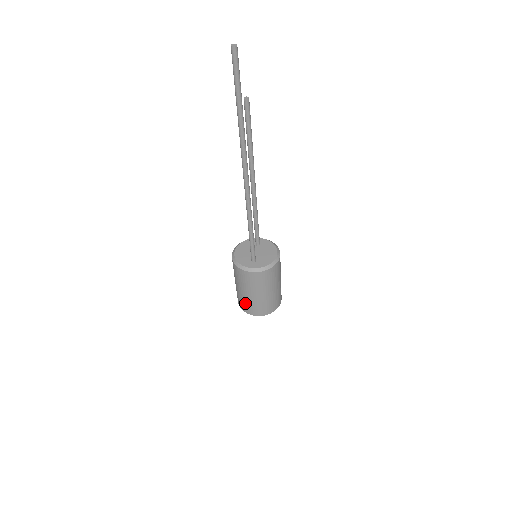
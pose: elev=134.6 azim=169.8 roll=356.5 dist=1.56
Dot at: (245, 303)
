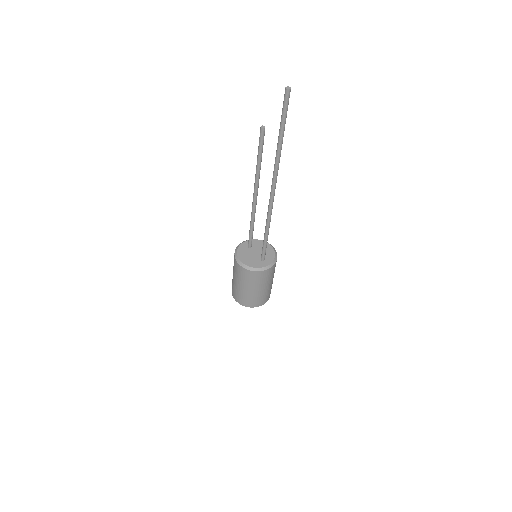
Dot at: (256, 299)
